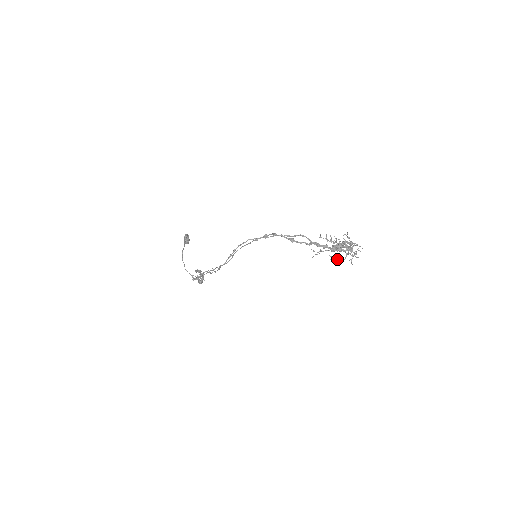
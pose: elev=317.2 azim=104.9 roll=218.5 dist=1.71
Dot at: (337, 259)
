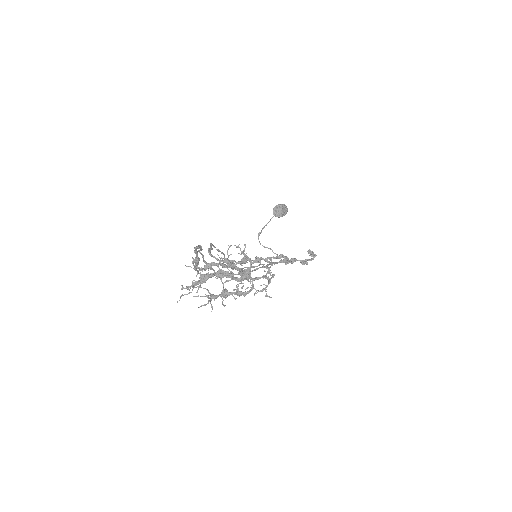
Dot at: (224, 296)
